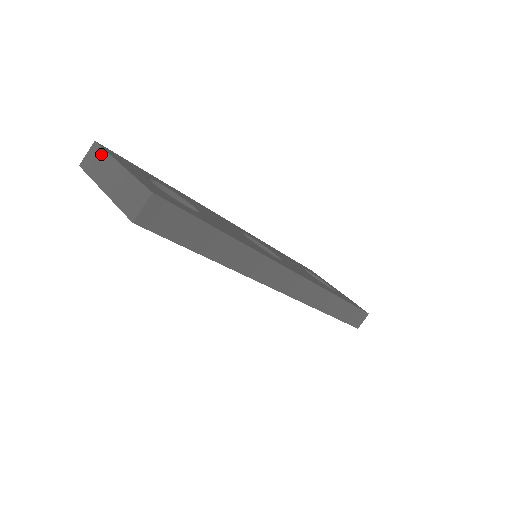
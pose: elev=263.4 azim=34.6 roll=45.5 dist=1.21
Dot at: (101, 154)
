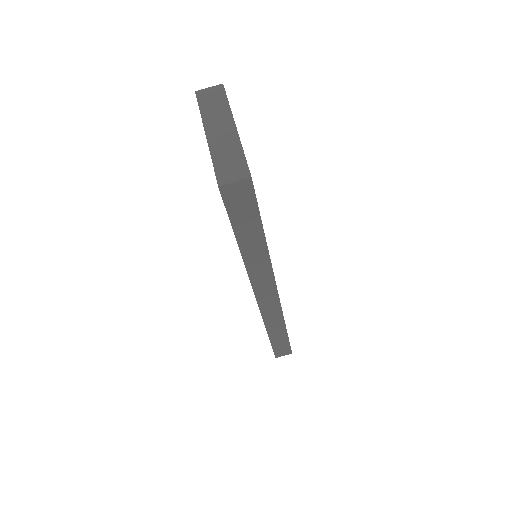
Dot at: (223, 101)
